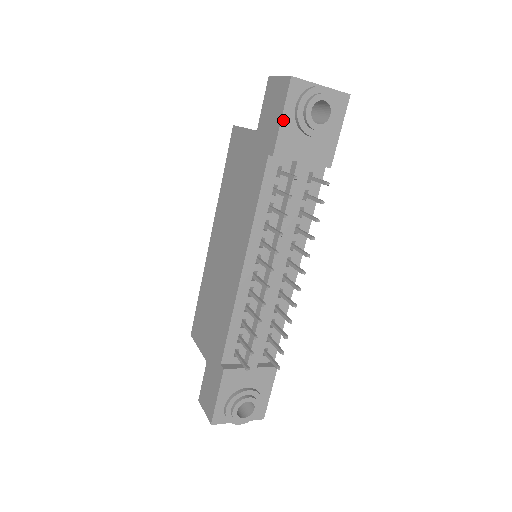
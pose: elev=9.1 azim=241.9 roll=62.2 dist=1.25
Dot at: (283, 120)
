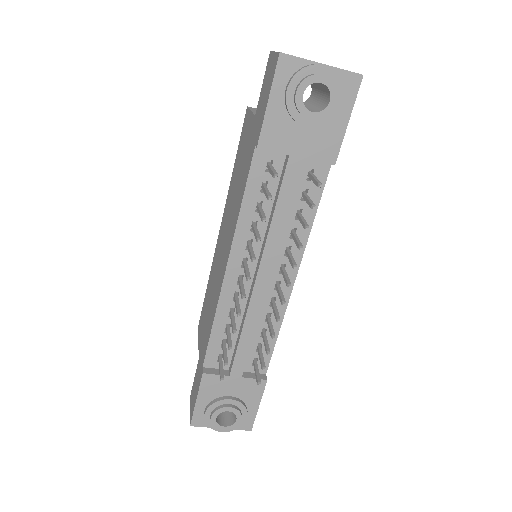
Dot at: (270, 106)
